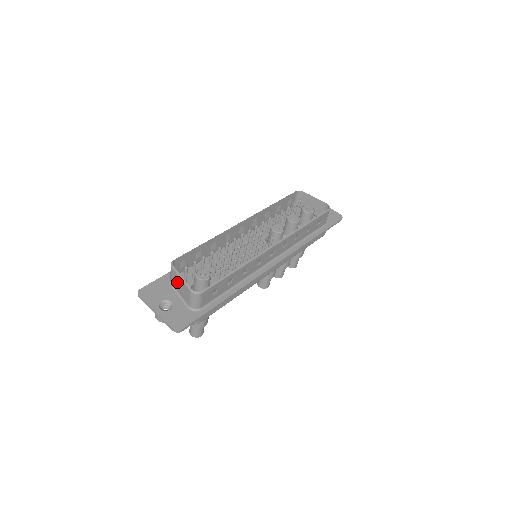
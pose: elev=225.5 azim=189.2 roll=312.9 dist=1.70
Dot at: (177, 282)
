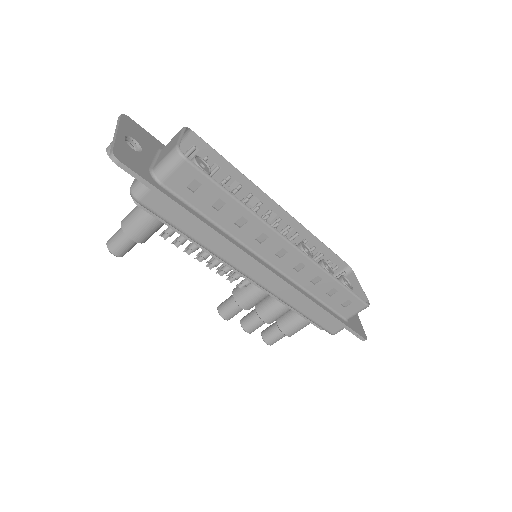
Dot at: (171, 143)
